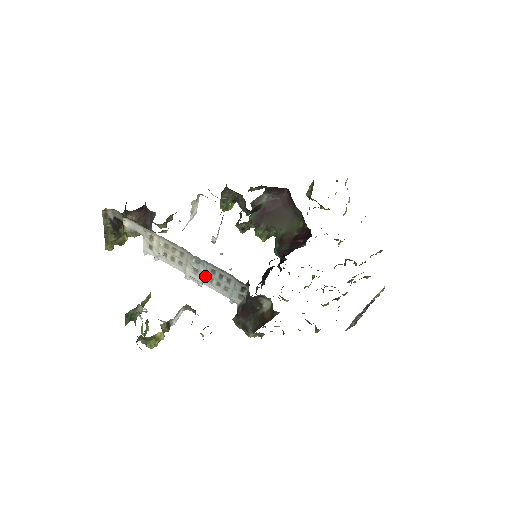
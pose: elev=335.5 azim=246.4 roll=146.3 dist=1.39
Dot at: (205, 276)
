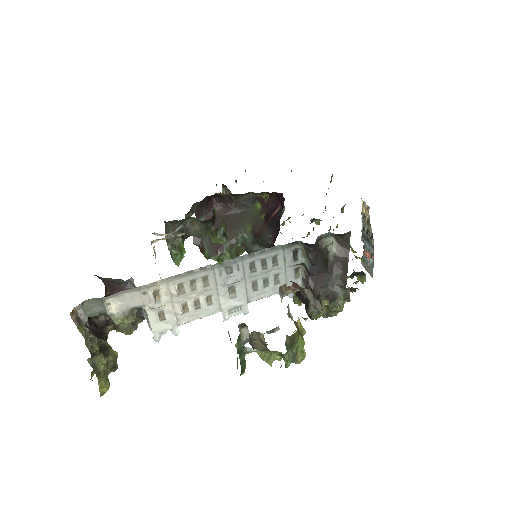
Dot at: (246, 287)
